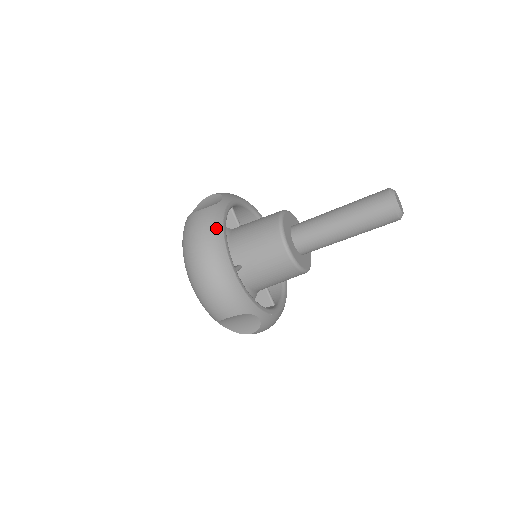
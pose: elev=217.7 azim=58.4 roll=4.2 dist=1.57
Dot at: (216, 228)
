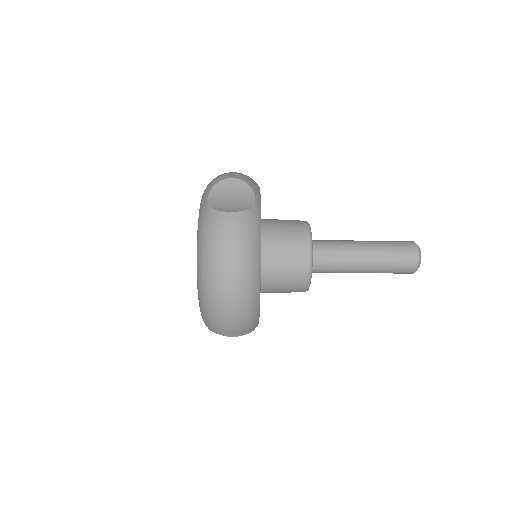
Dot at: (256, 245)
